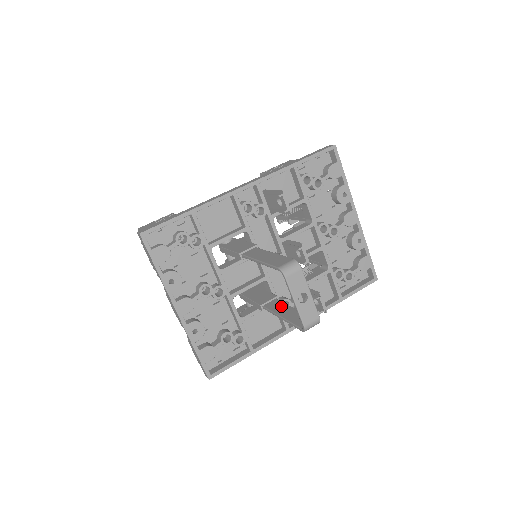
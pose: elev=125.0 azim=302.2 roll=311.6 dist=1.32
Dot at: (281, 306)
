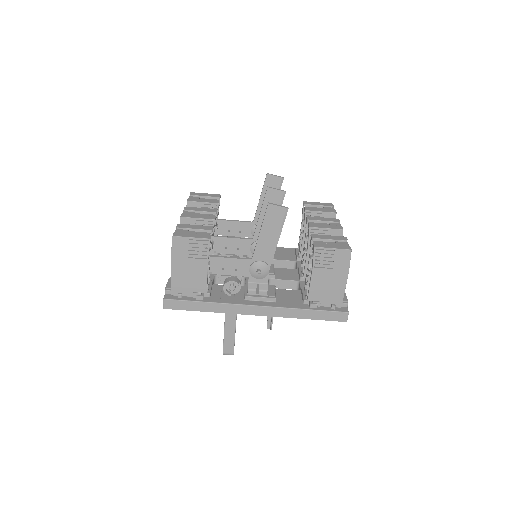
Dot at: occluded
